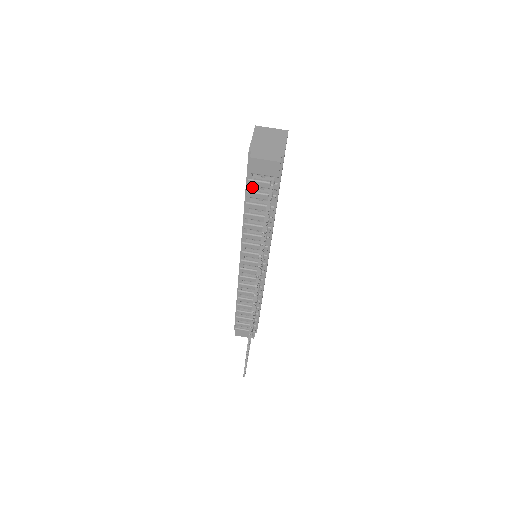
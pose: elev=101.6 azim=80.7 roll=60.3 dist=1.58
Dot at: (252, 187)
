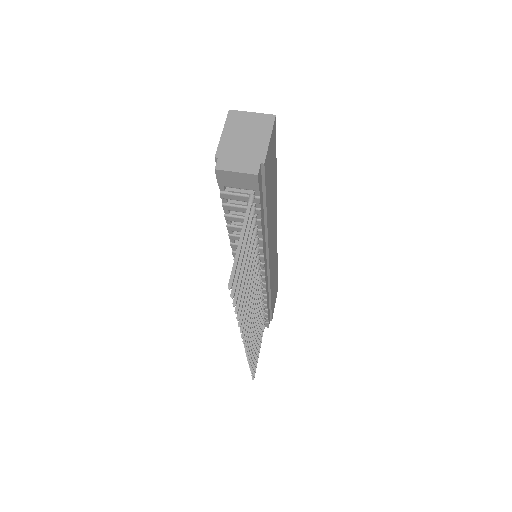
Dot at: occluded
